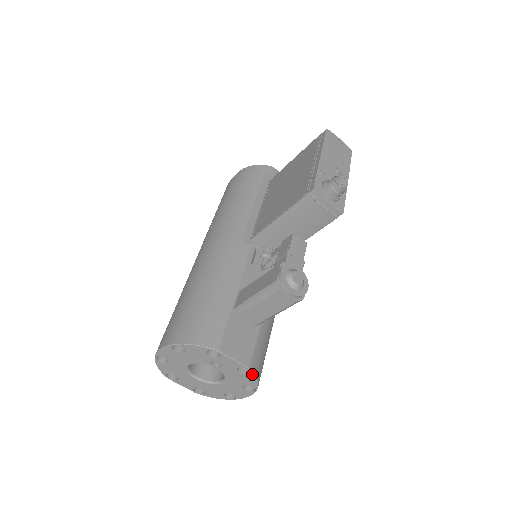
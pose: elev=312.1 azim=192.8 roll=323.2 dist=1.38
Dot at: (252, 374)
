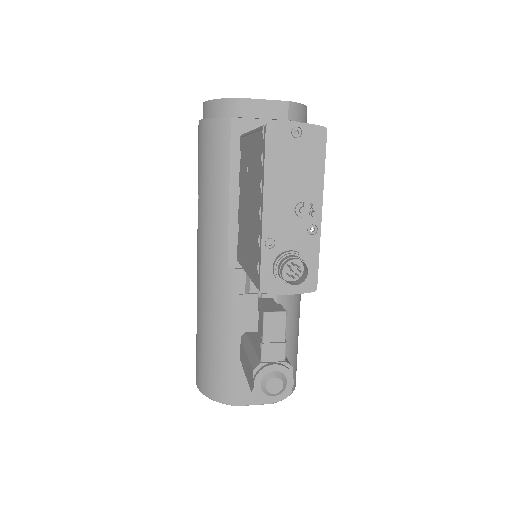
Dot at: occluded
